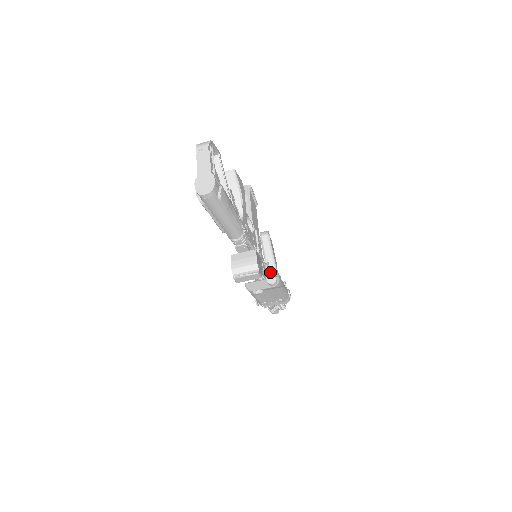
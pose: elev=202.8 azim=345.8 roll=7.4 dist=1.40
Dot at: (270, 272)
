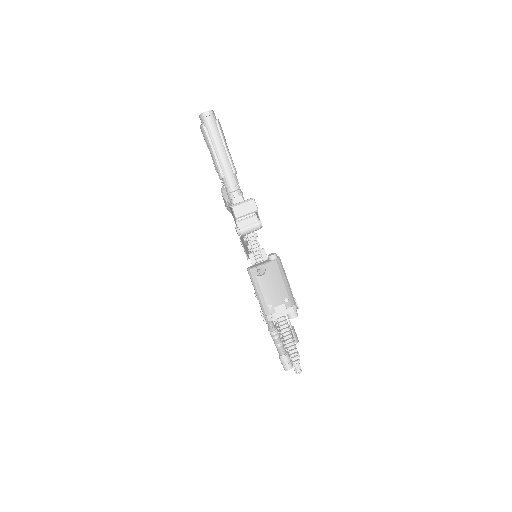
Dot at: occluded
